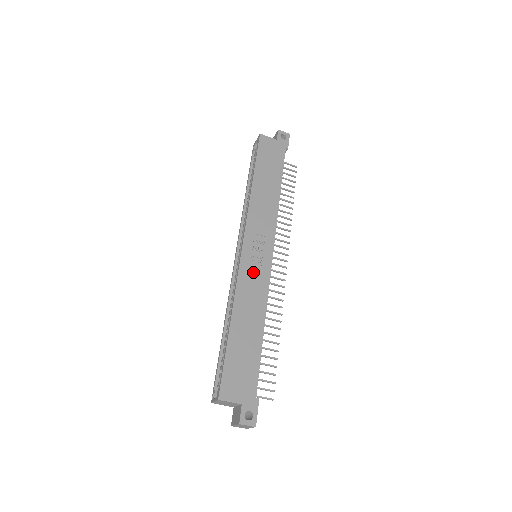
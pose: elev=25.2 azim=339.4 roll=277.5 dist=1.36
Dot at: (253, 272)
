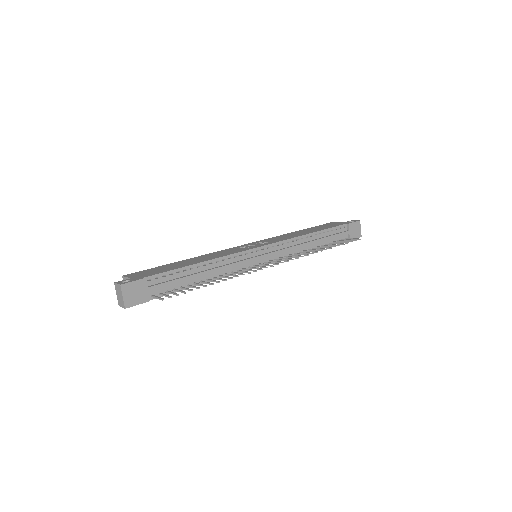
Dot at: (234, 250)
